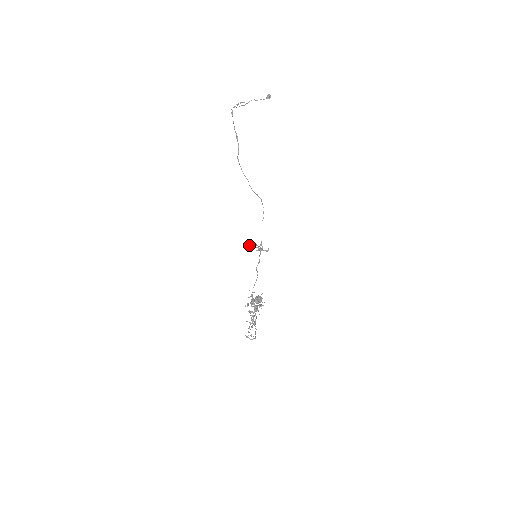
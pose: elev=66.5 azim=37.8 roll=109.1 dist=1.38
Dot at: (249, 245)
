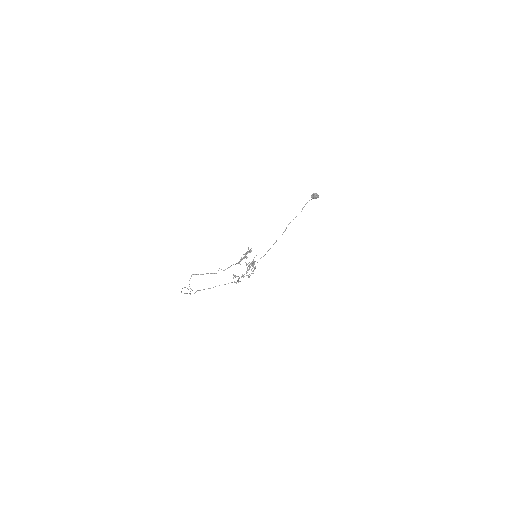
Dot at: (233, 274)
